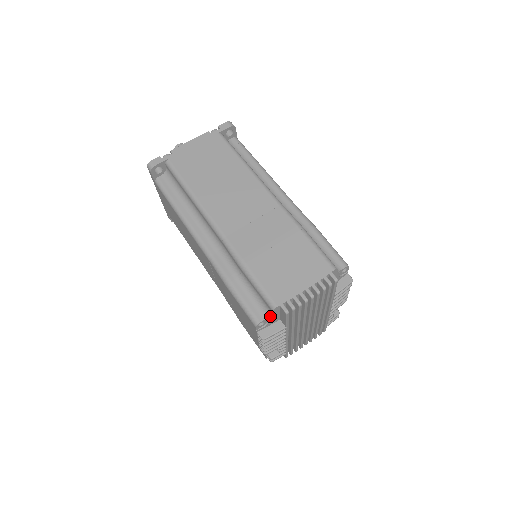
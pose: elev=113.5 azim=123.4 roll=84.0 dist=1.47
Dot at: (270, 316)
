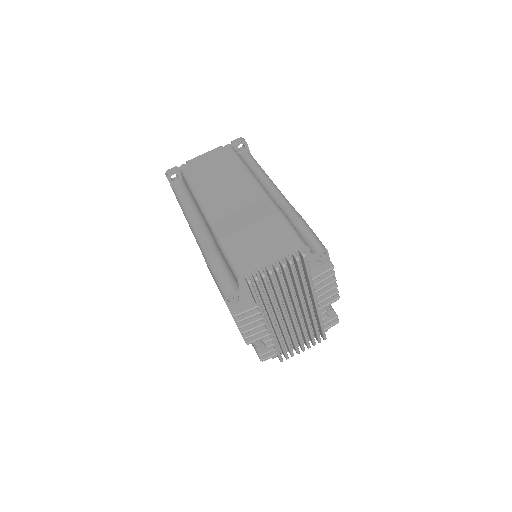
Dot at: (238, 289)
